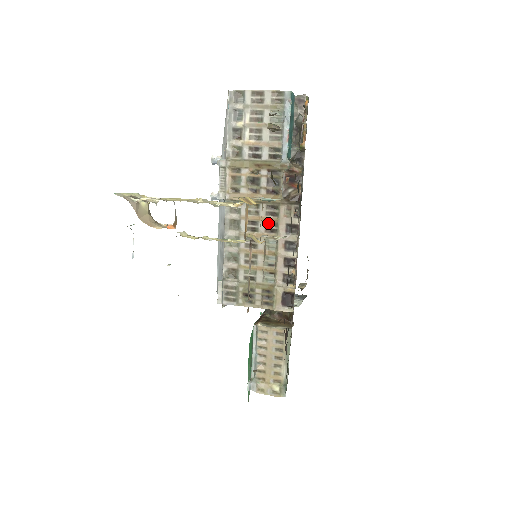
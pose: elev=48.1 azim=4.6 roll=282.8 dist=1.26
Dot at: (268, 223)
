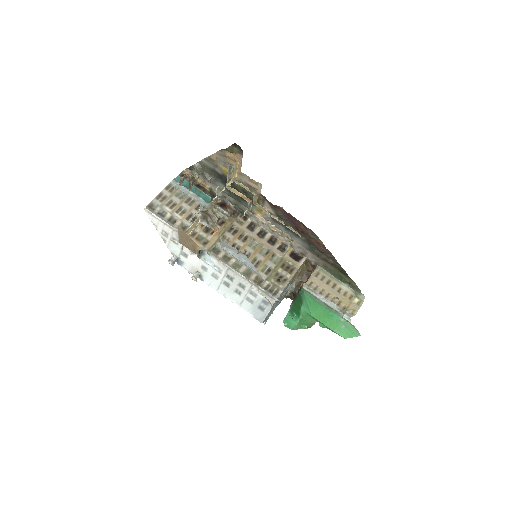
Dot at: (239, 237)
